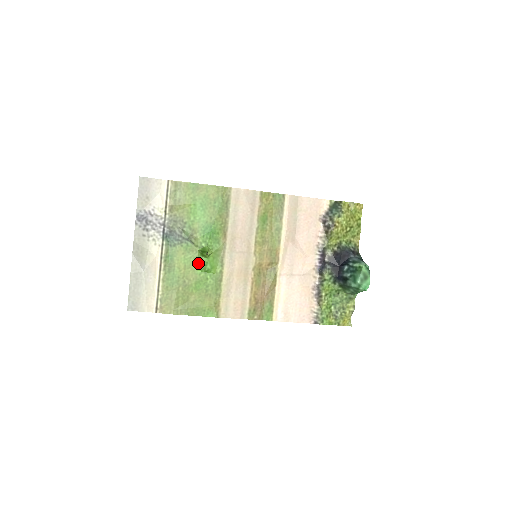
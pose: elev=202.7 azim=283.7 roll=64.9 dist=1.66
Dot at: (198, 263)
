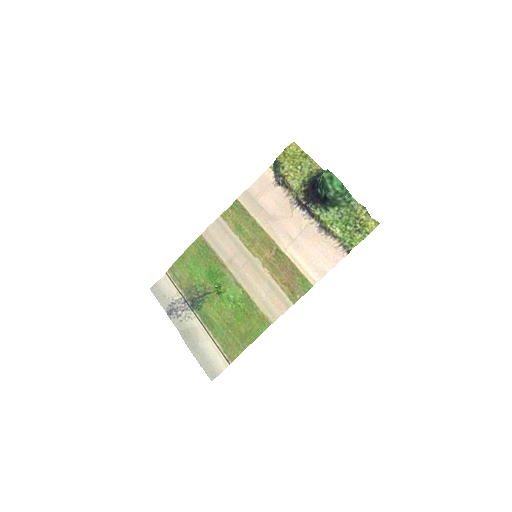
Dot at: (224, 302)
